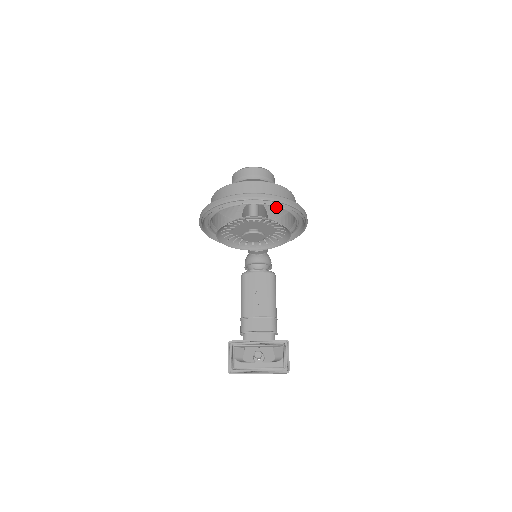
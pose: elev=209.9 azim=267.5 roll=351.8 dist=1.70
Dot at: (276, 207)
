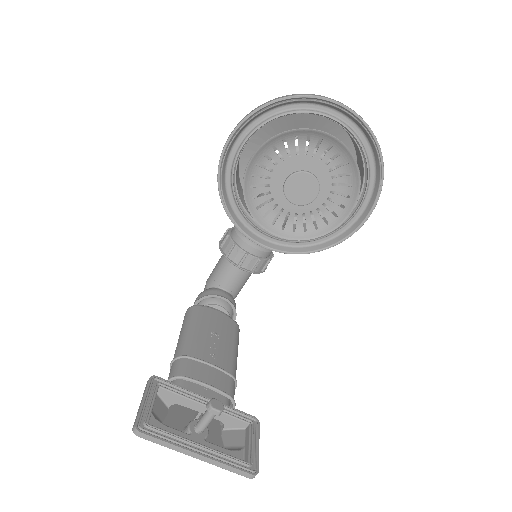
Dot at: occluded
